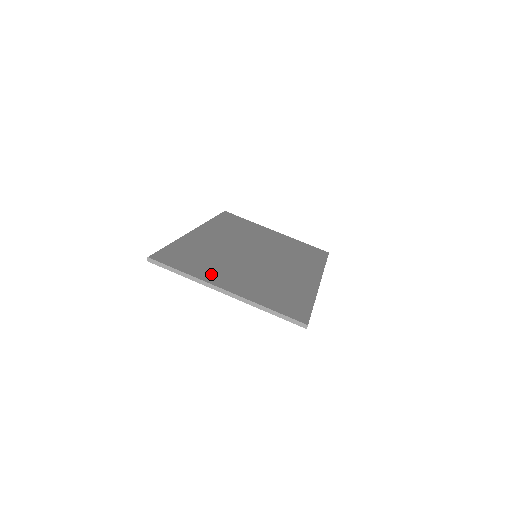
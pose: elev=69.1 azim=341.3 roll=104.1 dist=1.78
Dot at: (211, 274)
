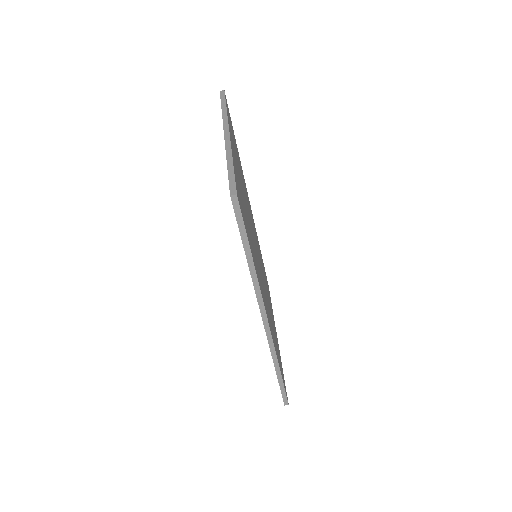
Dot at: occluded
